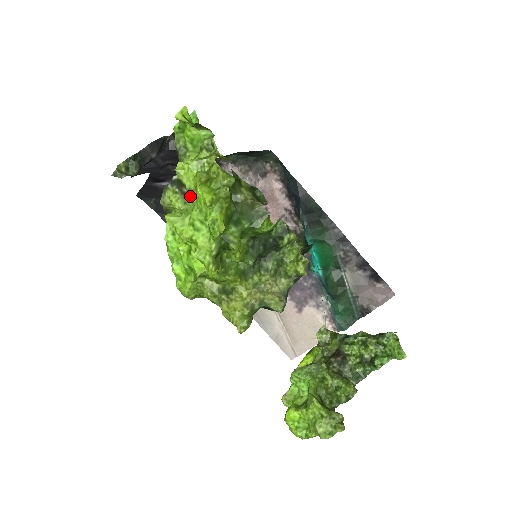
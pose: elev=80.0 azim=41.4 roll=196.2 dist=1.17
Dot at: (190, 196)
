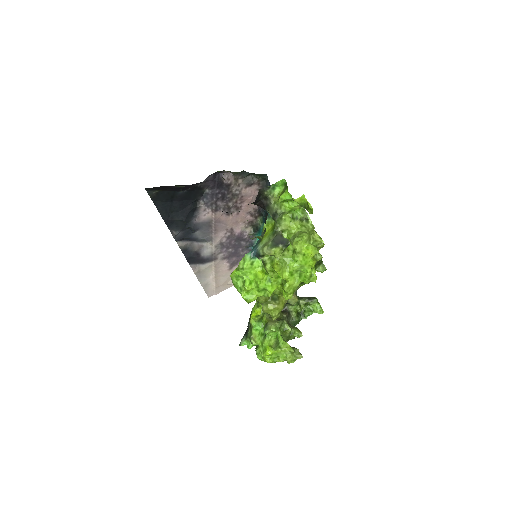
Dot at: (288, 251)
